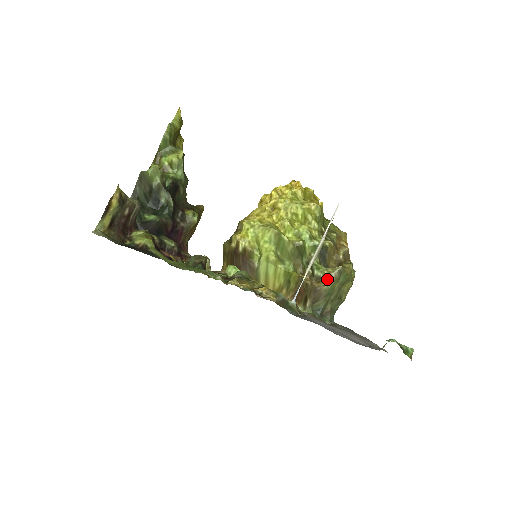
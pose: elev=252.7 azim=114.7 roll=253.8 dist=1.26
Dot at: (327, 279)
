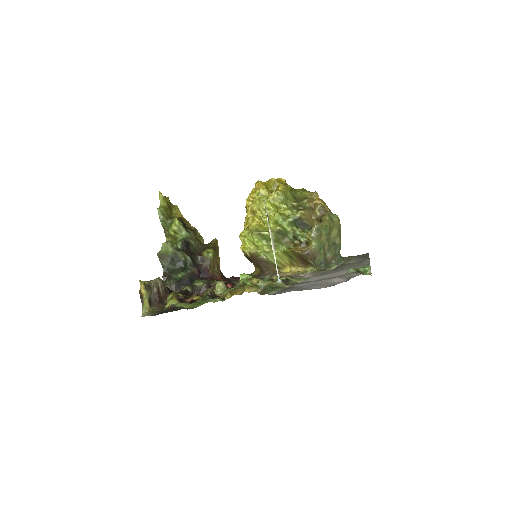
Dot at: (311, 240)
